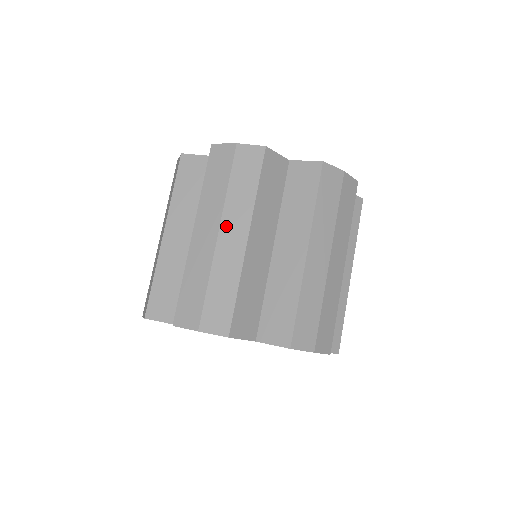
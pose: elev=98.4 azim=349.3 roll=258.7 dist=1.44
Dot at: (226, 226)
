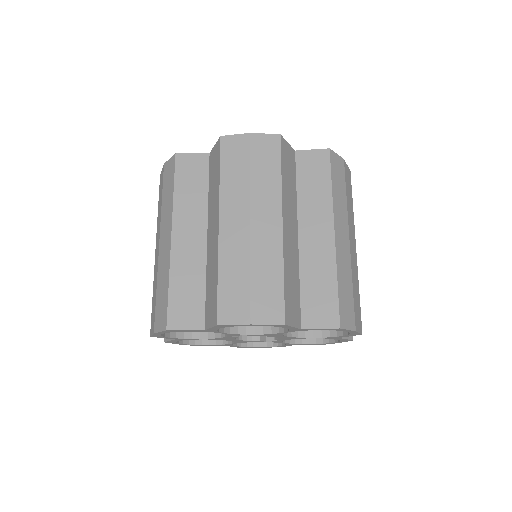
Dot at: (162, 234)
